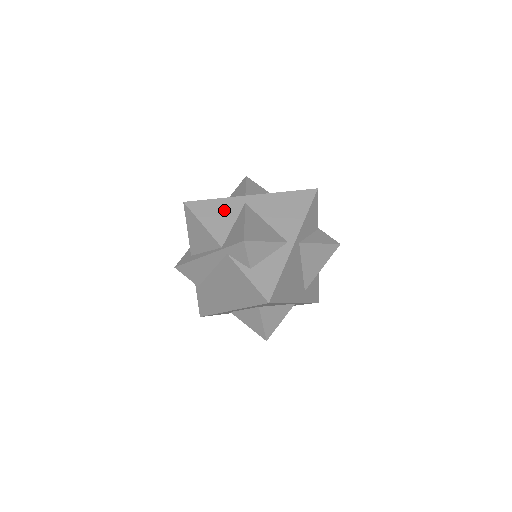
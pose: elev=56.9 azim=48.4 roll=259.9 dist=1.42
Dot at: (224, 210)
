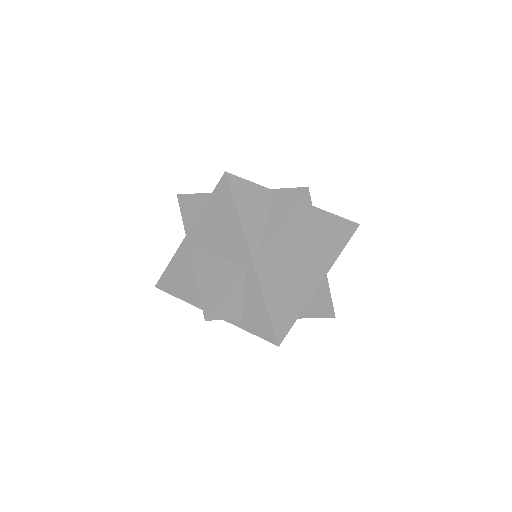
Dot at: (182, 271)
